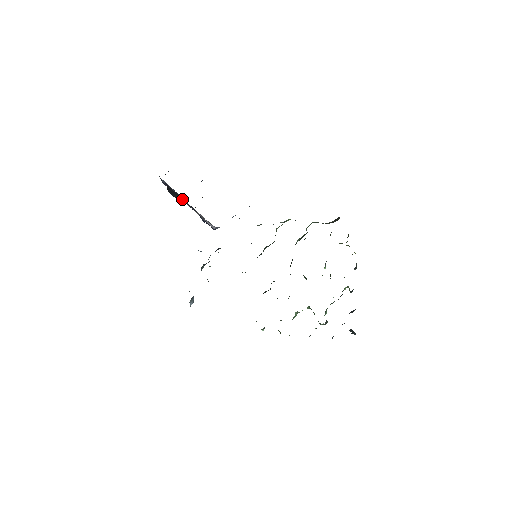
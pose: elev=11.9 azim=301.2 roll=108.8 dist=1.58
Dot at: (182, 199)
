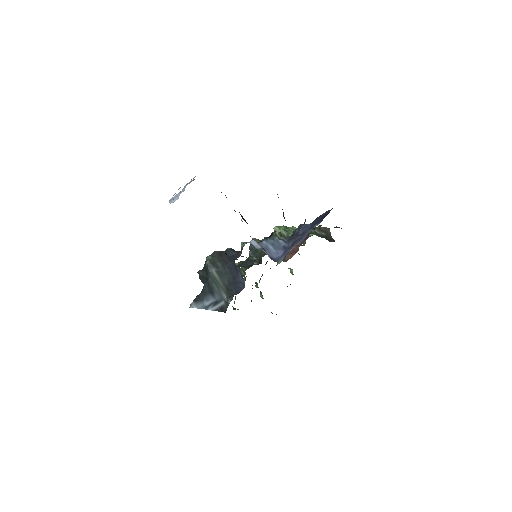
Dot at: (244, 219)
